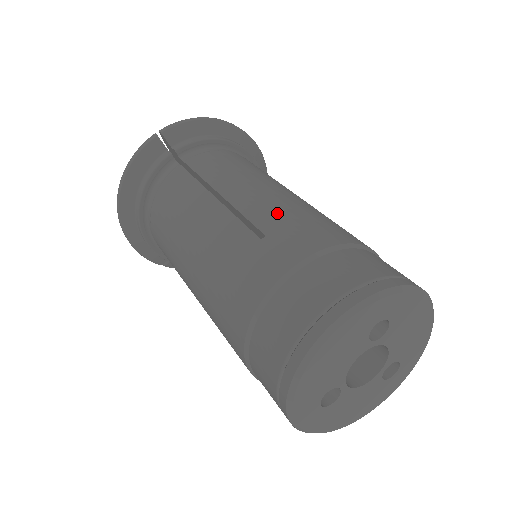
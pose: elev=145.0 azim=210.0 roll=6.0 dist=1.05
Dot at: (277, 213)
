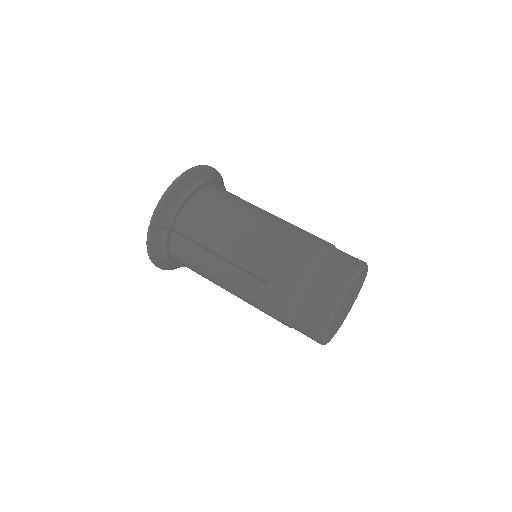
Dot at: (265, 263)
